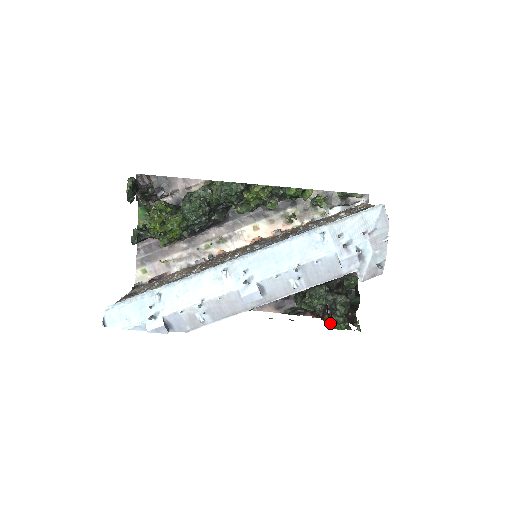
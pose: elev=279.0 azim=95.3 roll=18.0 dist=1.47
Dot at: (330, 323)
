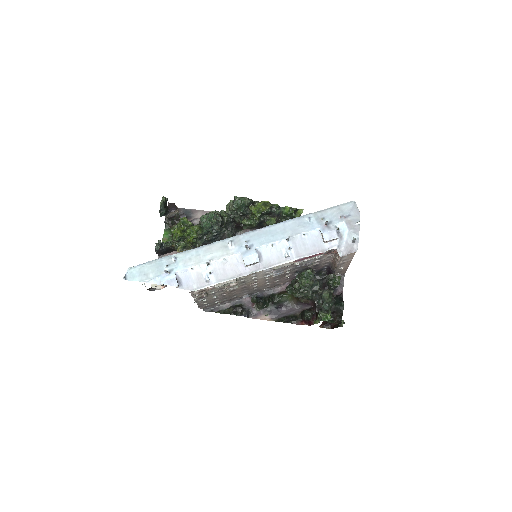
Dot at: occluded
